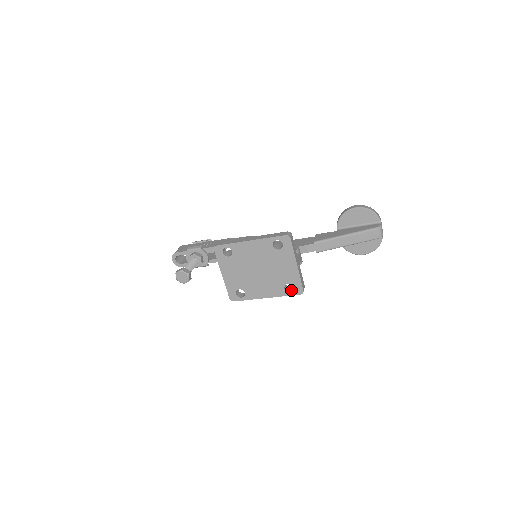
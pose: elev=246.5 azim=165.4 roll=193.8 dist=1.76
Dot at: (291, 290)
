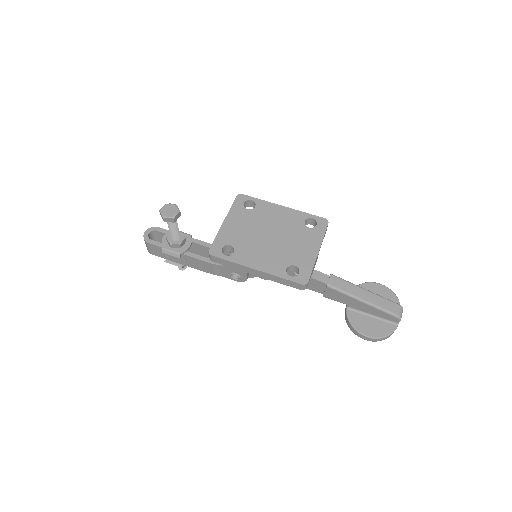
Dot at: (291, 278)
